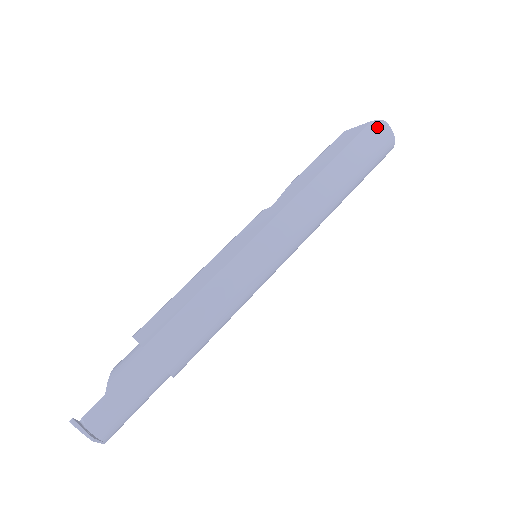
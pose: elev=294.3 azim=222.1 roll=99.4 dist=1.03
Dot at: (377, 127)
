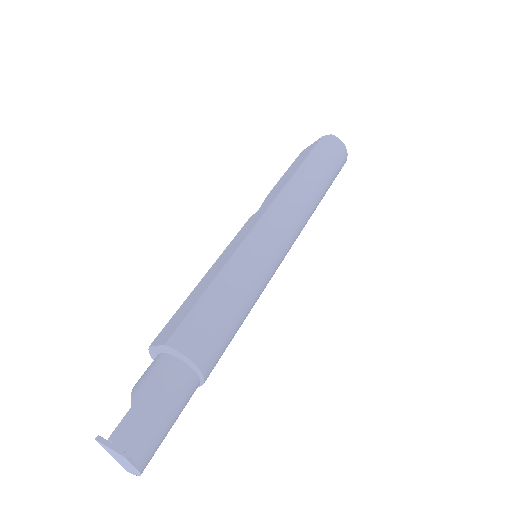
Dot at: (328, 139)
